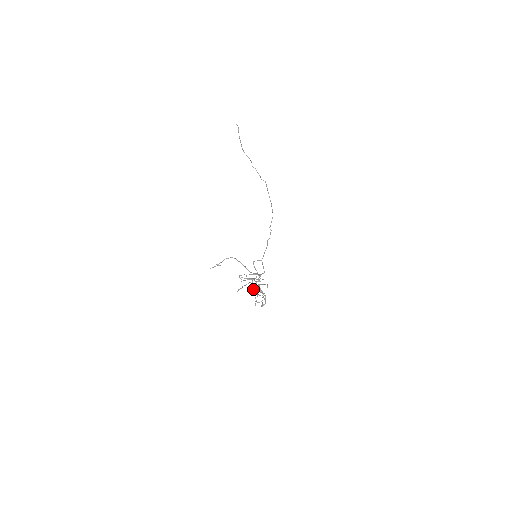
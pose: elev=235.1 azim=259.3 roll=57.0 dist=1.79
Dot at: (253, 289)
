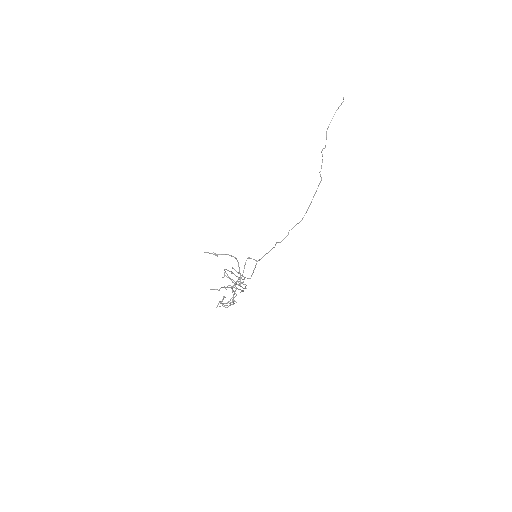
Dot at: occluded
